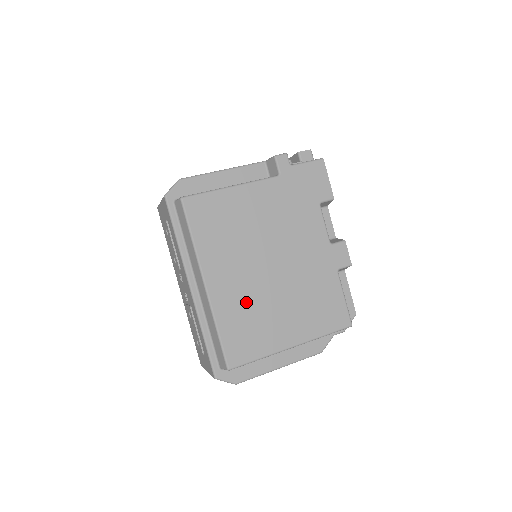
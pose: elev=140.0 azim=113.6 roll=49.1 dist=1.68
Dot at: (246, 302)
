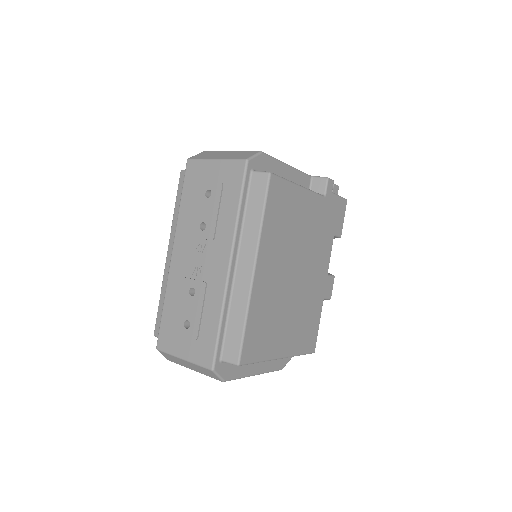
Dot at: (272, 301)
